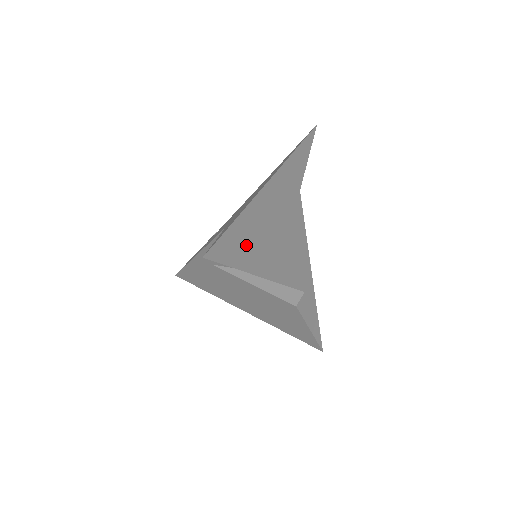
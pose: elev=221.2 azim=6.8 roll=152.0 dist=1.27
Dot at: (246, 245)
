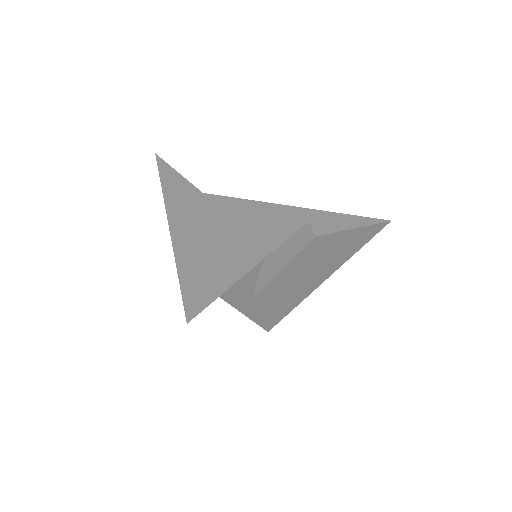
Dot at: (211, 272)
